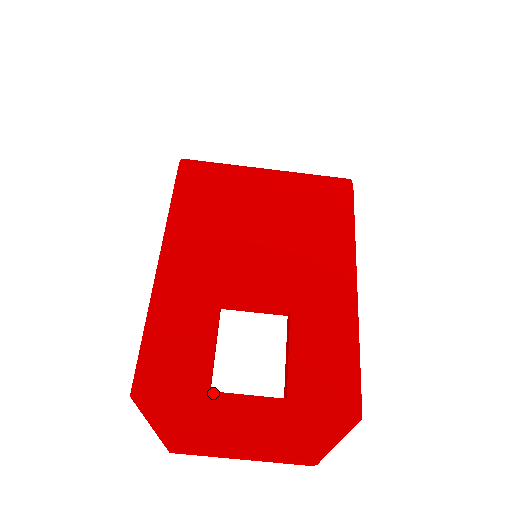
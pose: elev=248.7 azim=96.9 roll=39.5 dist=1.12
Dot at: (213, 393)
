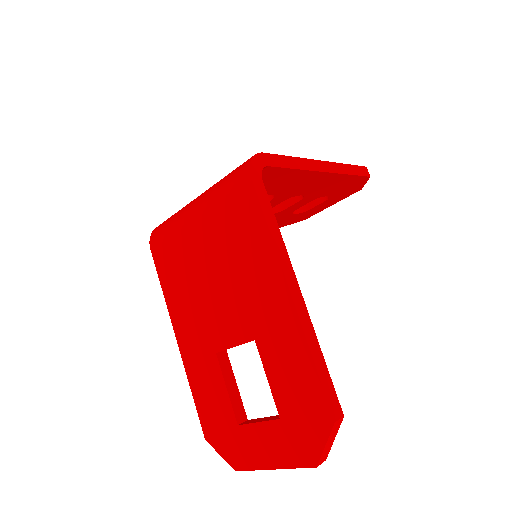
Dot at: (240, 426)
